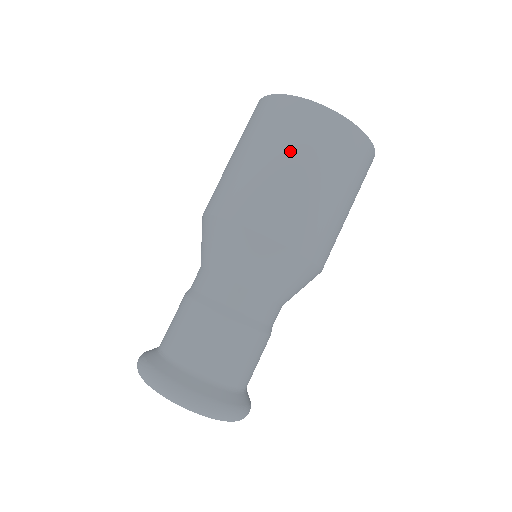
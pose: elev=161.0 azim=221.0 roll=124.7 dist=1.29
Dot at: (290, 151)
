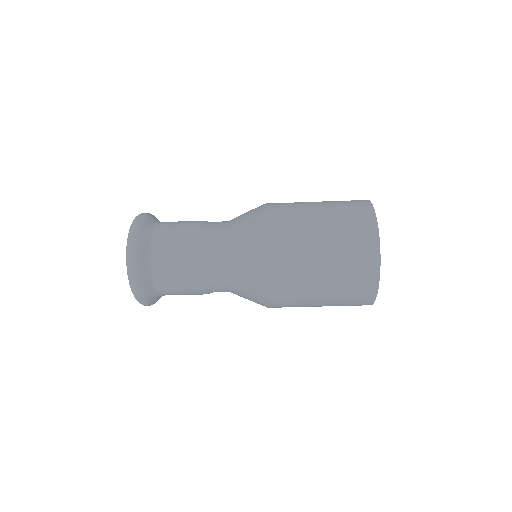
Dot at: (334, 235)
